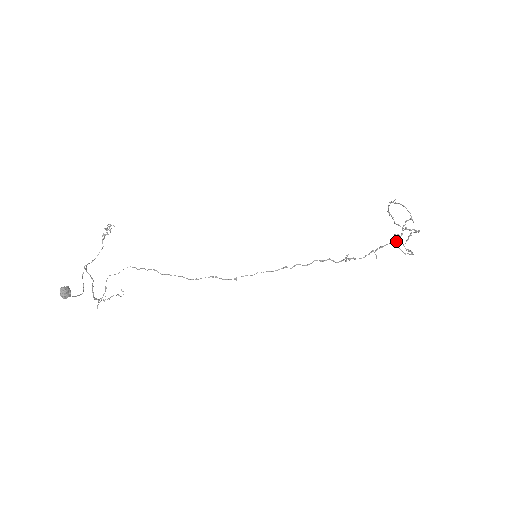
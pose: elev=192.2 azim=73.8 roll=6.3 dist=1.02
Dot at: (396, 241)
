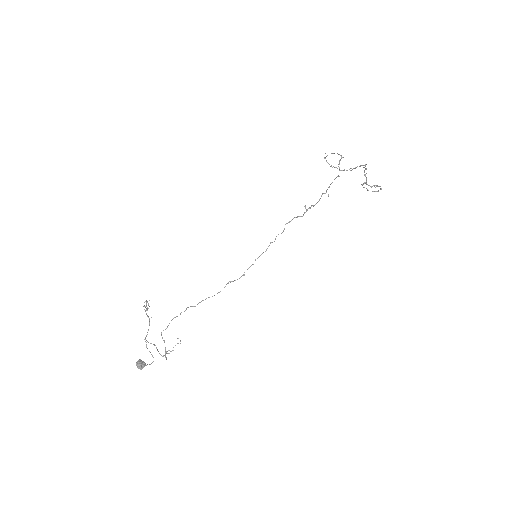
Dot at: occluded
